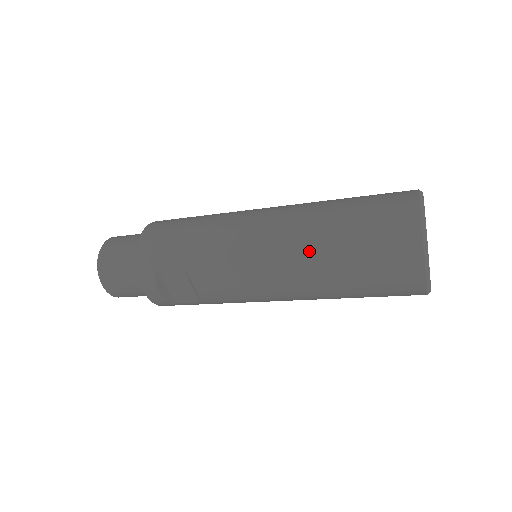
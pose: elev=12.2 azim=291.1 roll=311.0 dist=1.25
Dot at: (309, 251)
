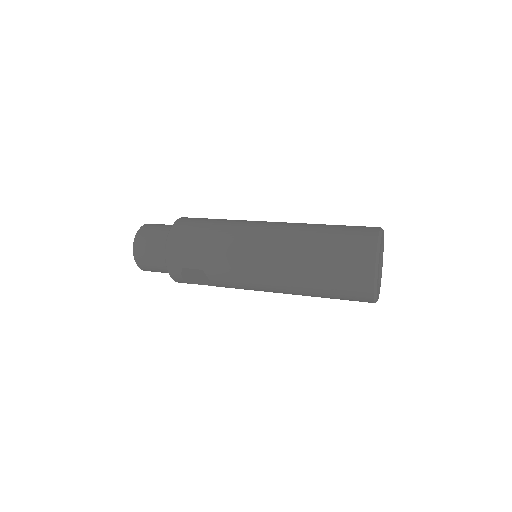
Dot at: (295, 275)
